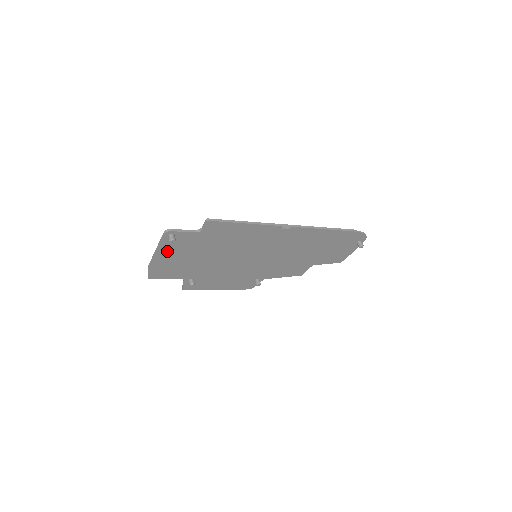
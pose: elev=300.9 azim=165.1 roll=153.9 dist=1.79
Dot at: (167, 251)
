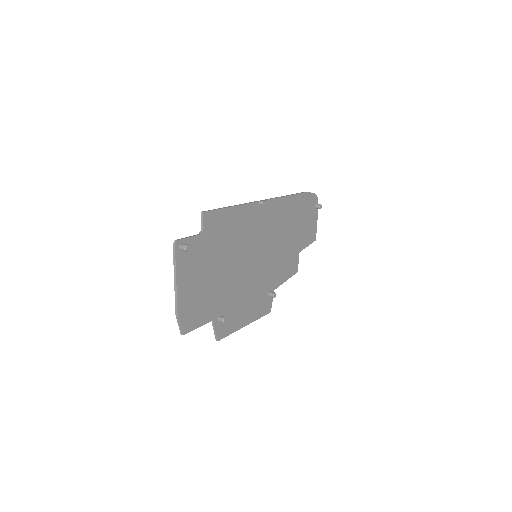
Dot at: (185, 276)
